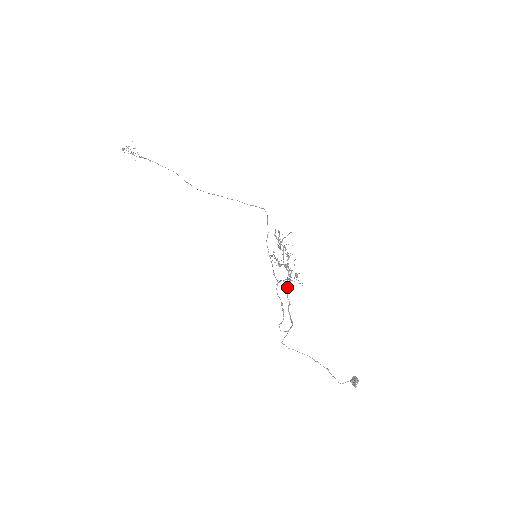
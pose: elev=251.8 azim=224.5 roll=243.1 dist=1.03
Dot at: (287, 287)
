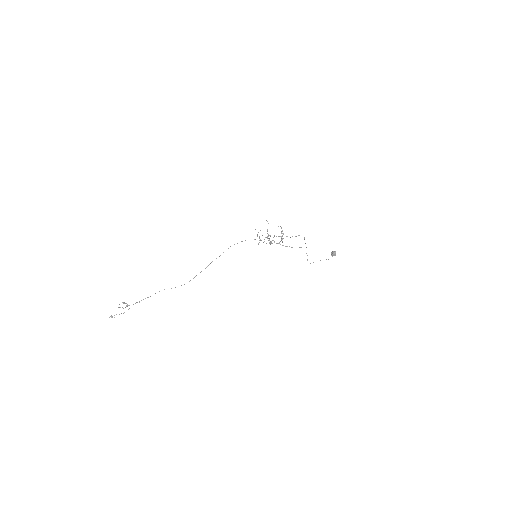
Dot at: (283, 245)
